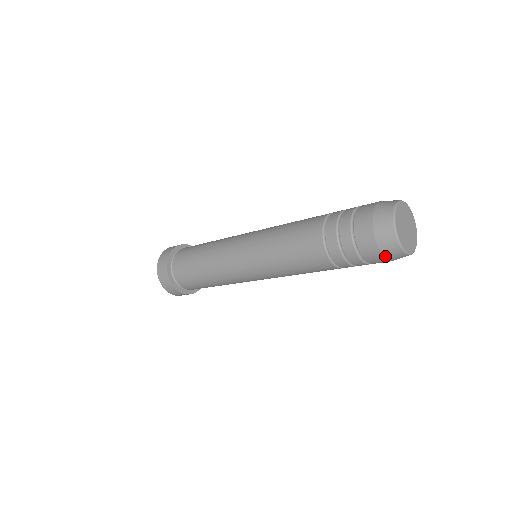
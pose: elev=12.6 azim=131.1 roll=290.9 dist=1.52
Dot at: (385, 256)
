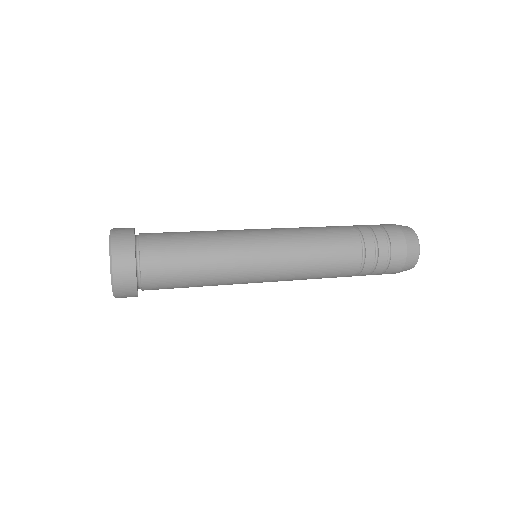
Dot at: occluded
